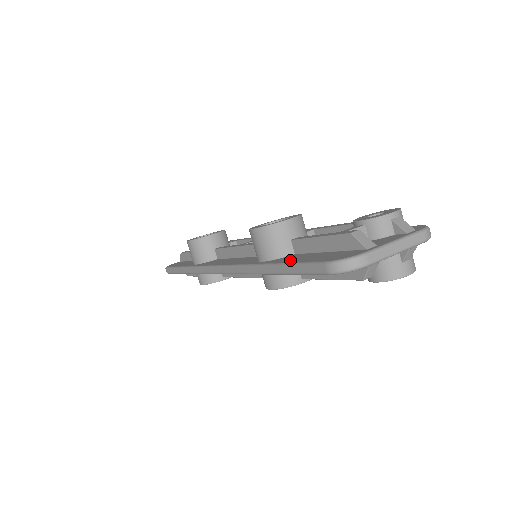
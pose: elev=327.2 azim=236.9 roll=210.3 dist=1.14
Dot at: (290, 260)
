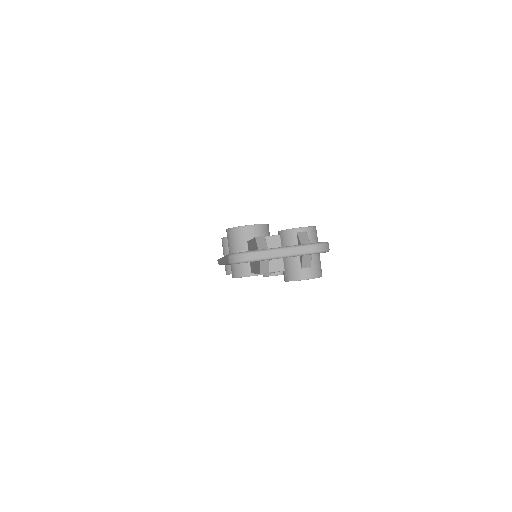
Dot at: occluded
